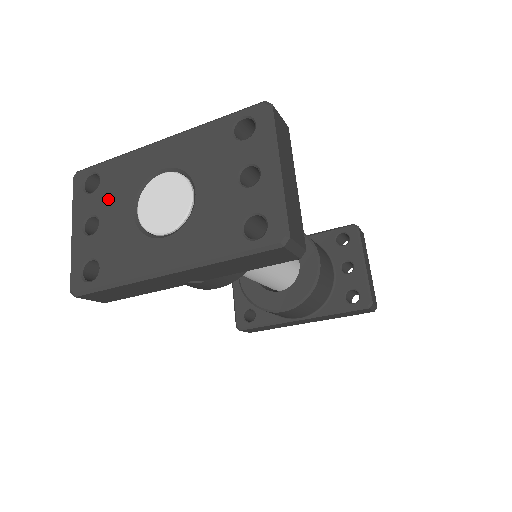
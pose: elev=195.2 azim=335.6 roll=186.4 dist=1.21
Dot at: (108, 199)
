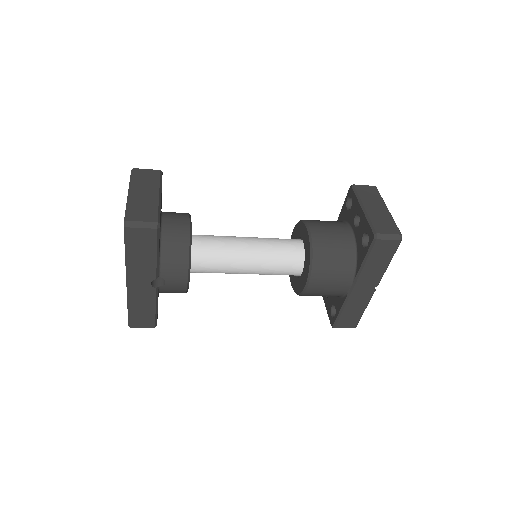
Dot at: occluded
